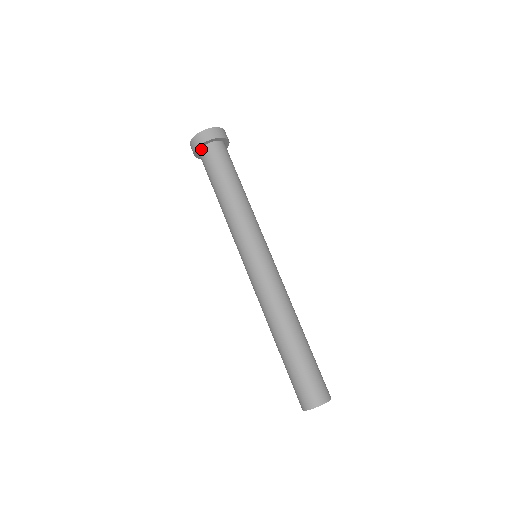
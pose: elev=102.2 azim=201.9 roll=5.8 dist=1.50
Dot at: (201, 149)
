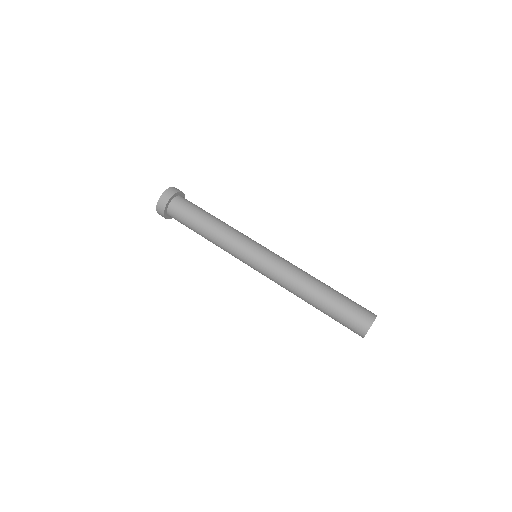
Dot at: (168, 209)
